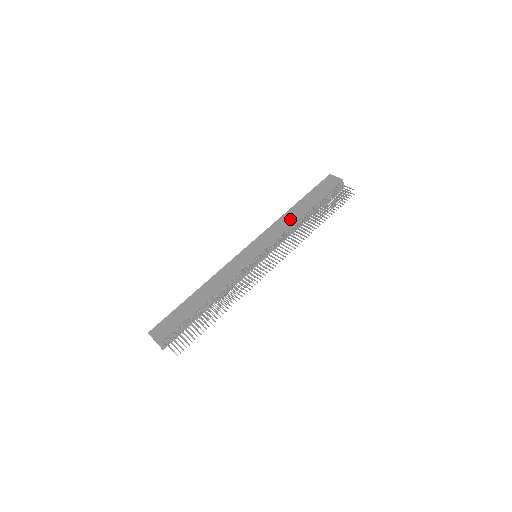
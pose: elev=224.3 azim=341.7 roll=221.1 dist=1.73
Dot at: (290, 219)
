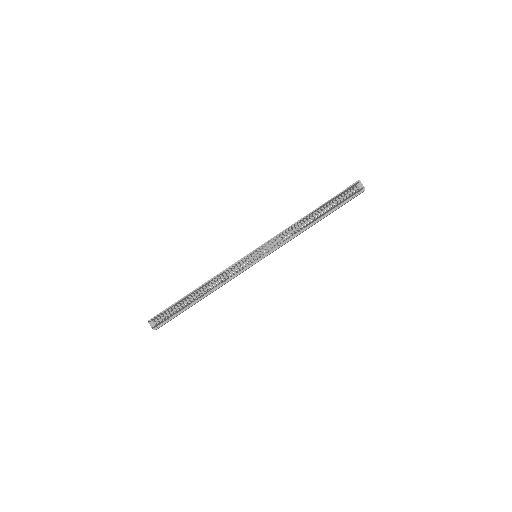
Dot at: occluded
